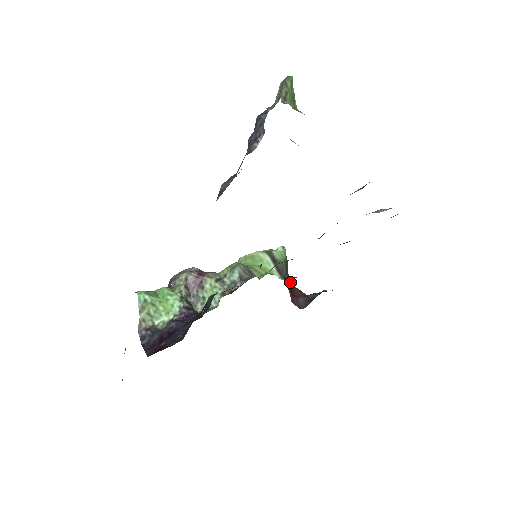
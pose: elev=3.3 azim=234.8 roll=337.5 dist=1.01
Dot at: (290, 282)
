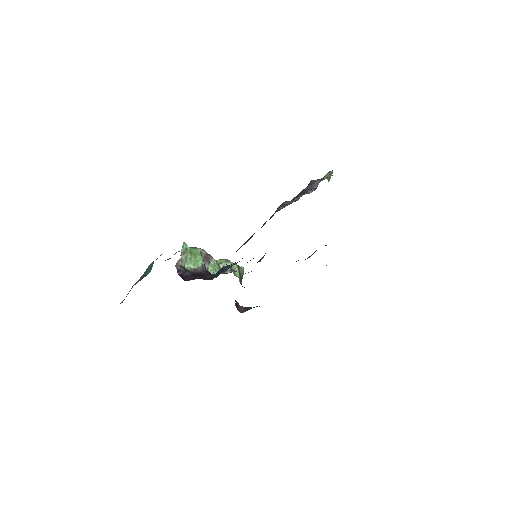
Dot at: occluded
